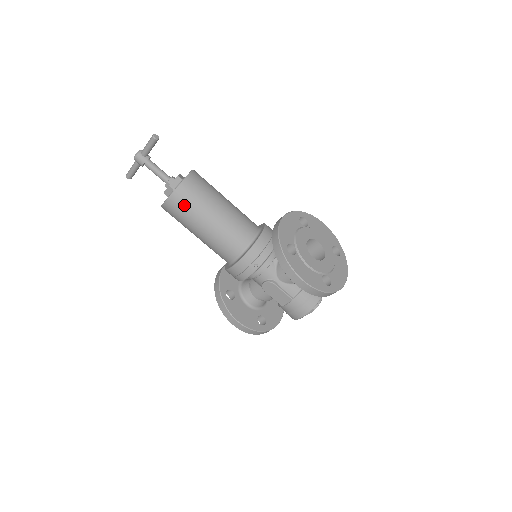
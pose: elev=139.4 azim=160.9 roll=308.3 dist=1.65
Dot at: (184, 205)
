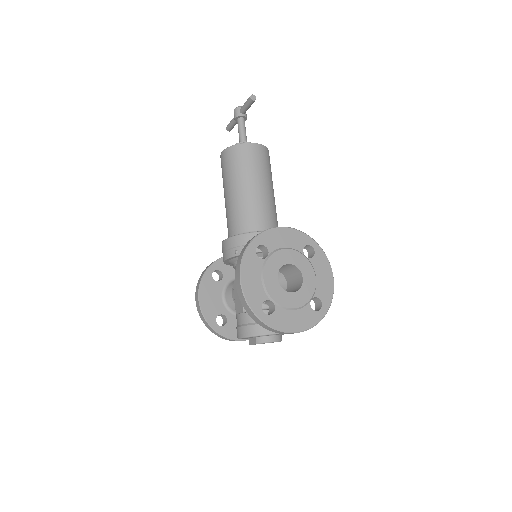
Dot at: (229, 162)
